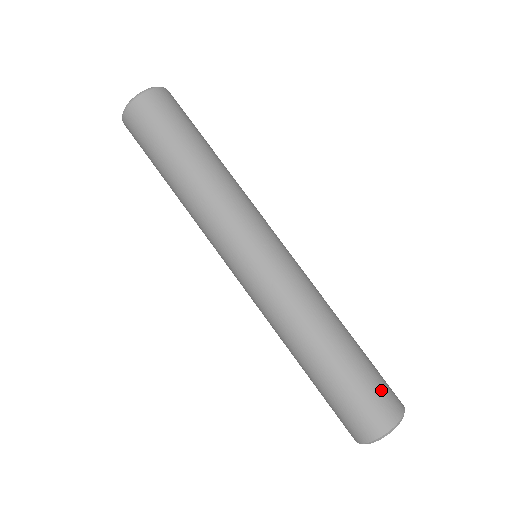
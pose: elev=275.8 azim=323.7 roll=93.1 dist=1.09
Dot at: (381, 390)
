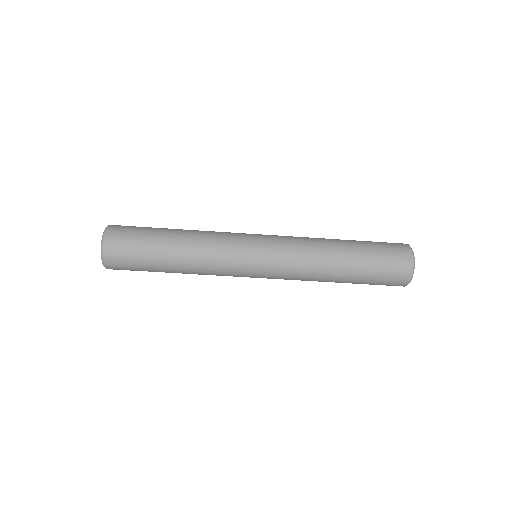
Dot at: (388, 274)
